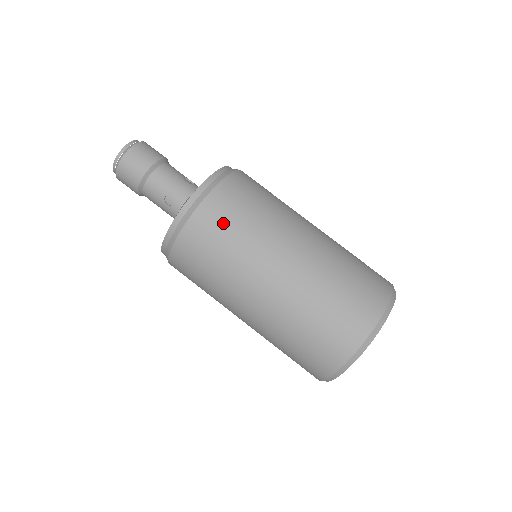
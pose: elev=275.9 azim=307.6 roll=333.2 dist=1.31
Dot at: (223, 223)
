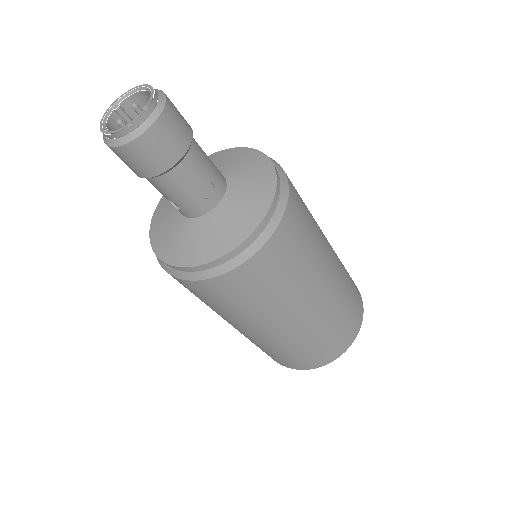
Dot at: (213, 298)
